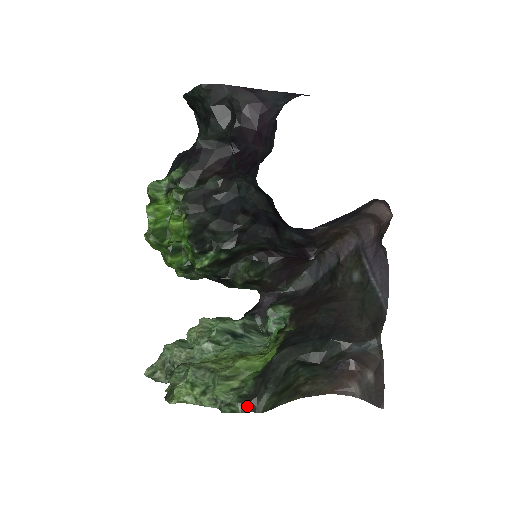
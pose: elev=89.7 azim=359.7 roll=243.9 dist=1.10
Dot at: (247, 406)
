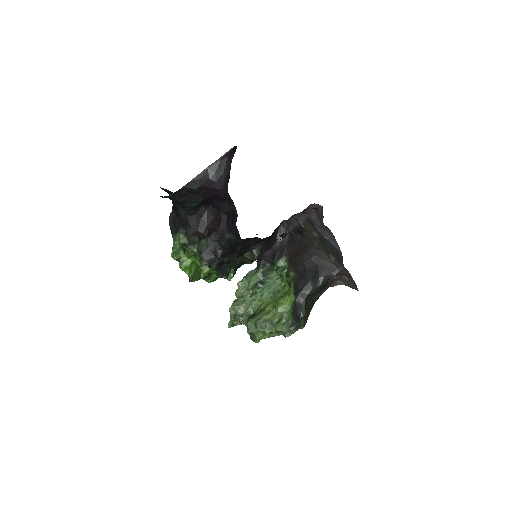
Dot at: (296, 329)
